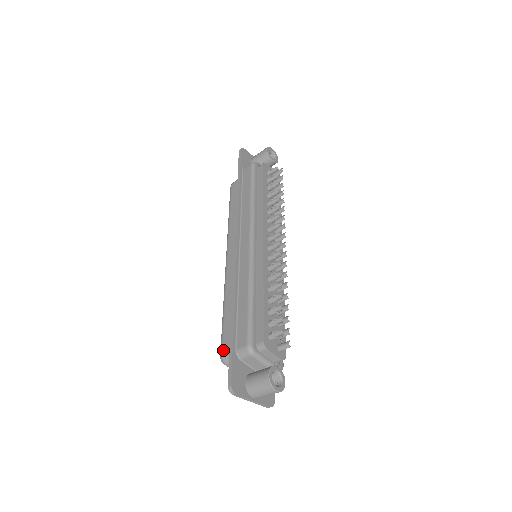
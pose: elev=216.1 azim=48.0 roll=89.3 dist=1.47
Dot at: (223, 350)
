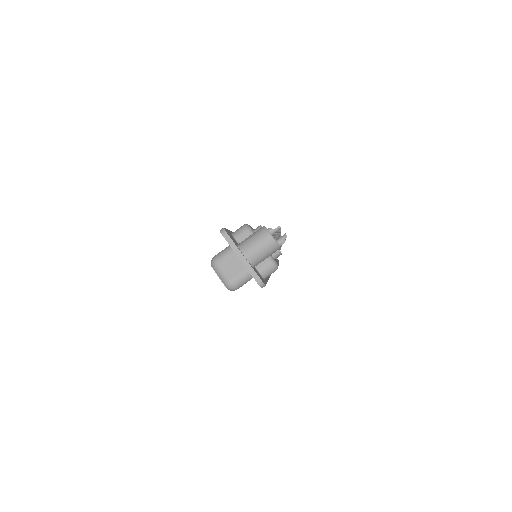
Dot at: occluded
